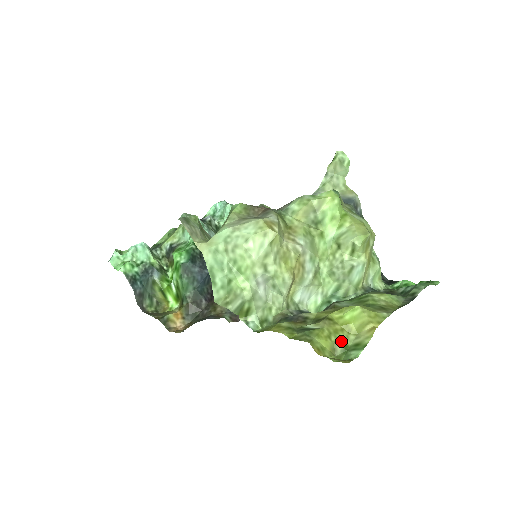
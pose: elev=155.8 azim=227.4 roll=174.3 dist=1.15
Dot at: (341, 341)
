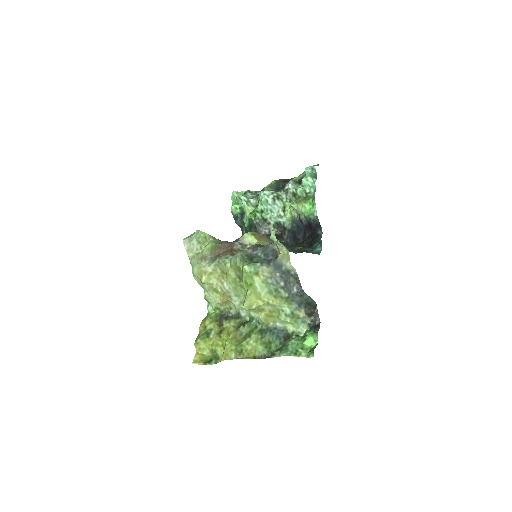
Dot at: (216, 351)
